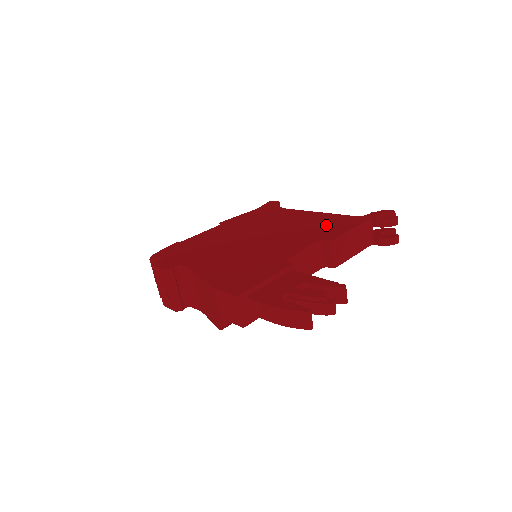
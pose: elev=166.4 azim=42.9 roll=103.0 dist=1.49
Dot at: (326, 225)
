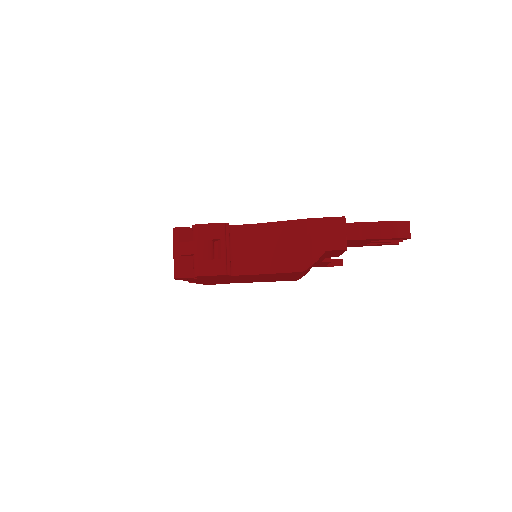
Dot at: occluded
